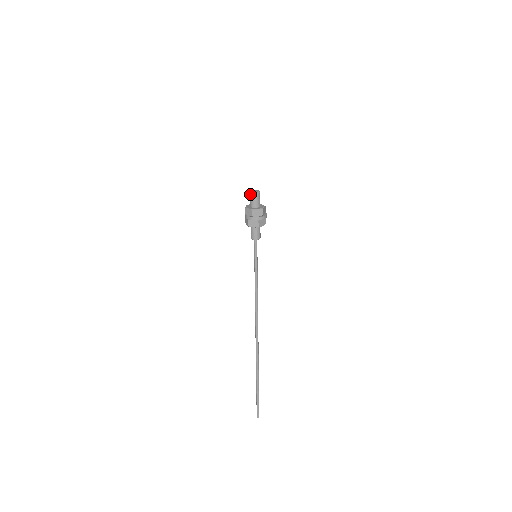
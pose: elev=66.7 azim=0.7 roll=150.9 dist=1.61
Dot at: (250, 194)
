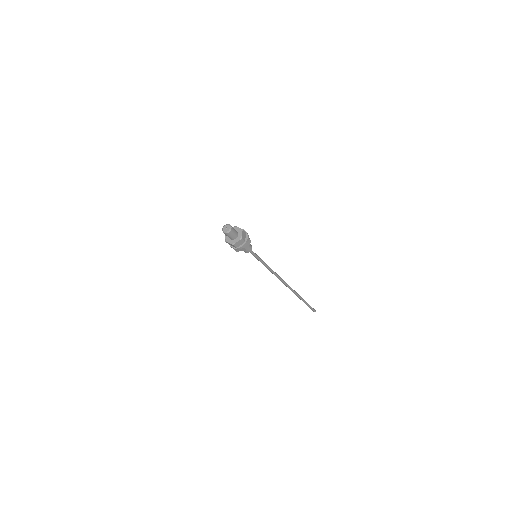
Dot at: (223, 228)
